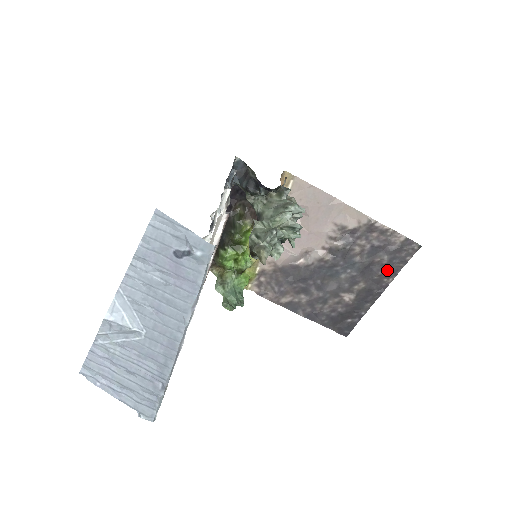
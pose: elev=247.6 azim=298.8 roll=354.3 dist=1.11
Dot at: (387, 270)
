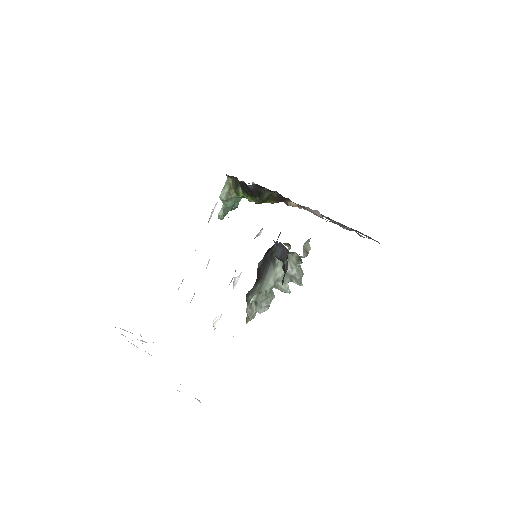
Dot at: occluded
